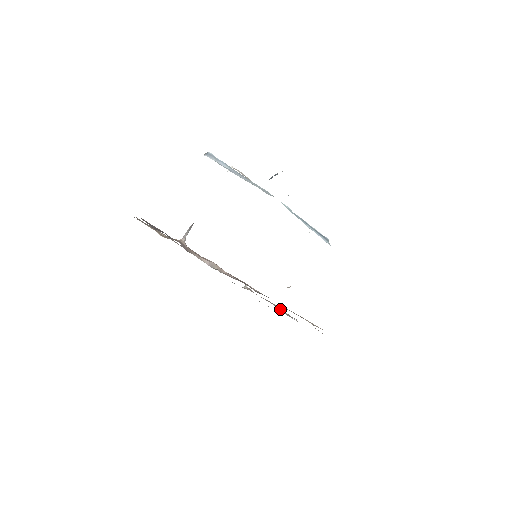
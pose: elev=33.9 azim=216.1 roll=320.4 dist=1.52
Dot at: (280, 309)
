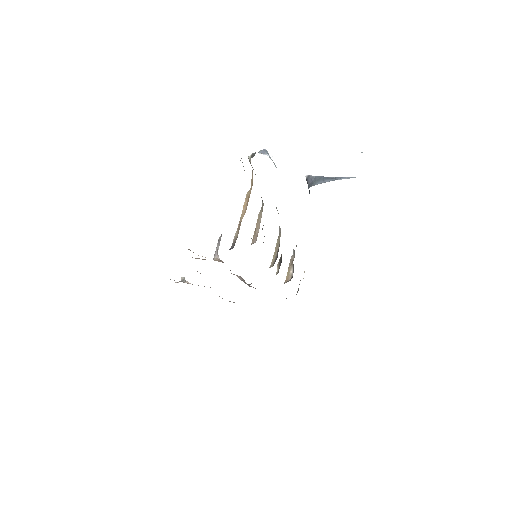
Dot at: occluded
